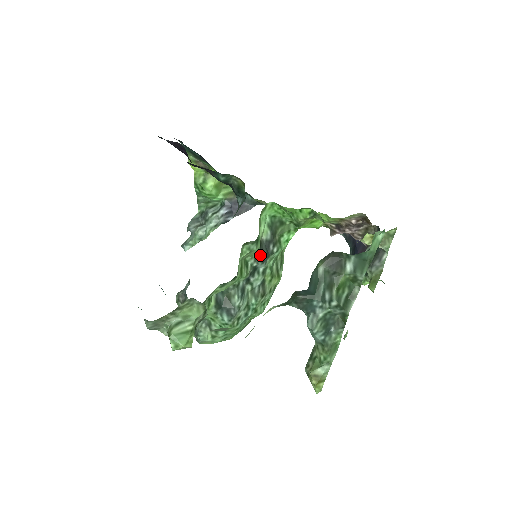
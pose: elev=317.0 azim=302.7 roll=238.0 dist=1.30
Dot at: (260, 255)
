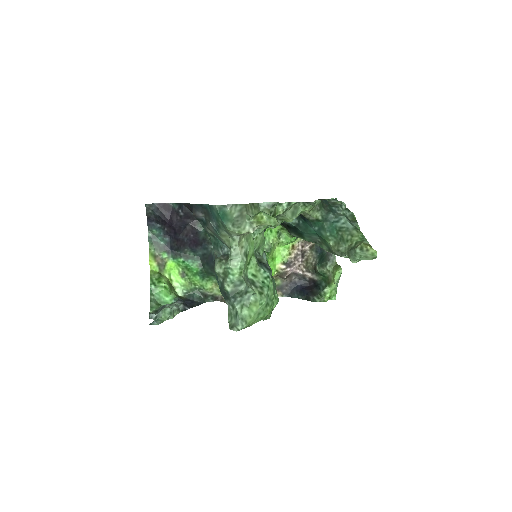
Dot at: occluded
